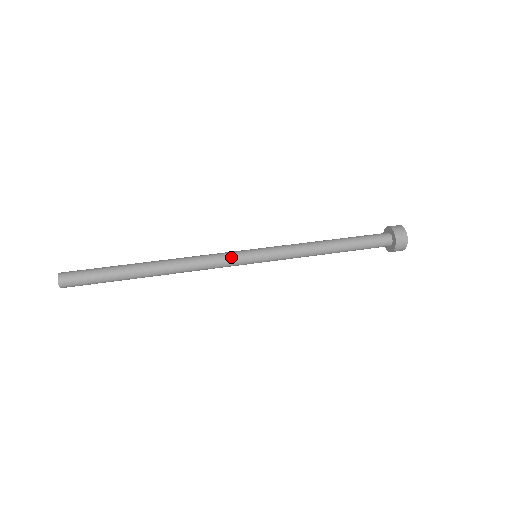
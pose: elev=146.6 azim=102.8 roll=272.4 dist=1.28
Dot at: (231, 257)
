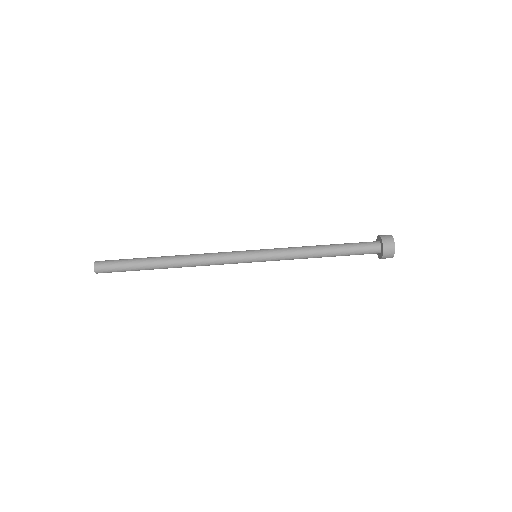
Dot at: (233, 254)
